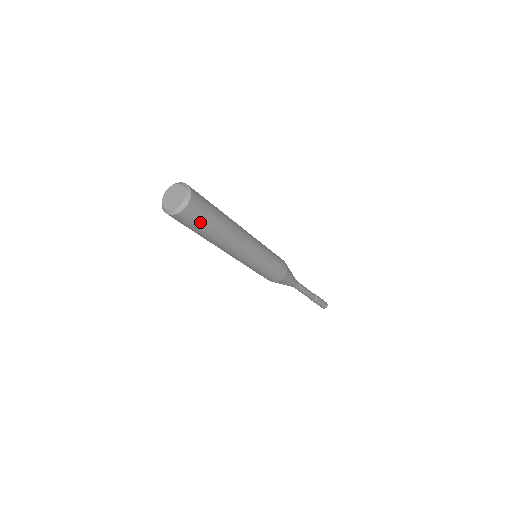
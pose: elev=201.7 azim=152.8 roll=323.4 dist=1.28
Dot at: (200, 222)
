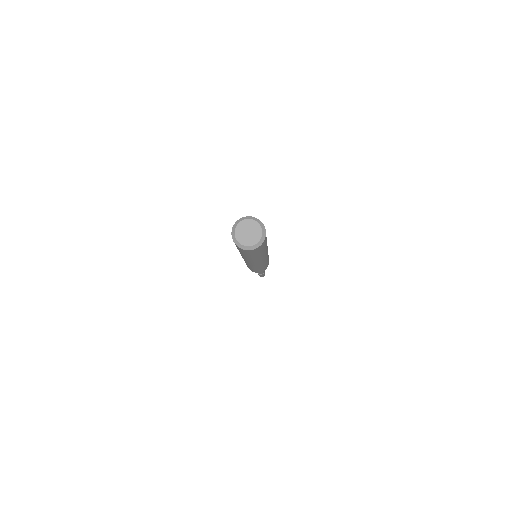
Dot at: (264, 246)
